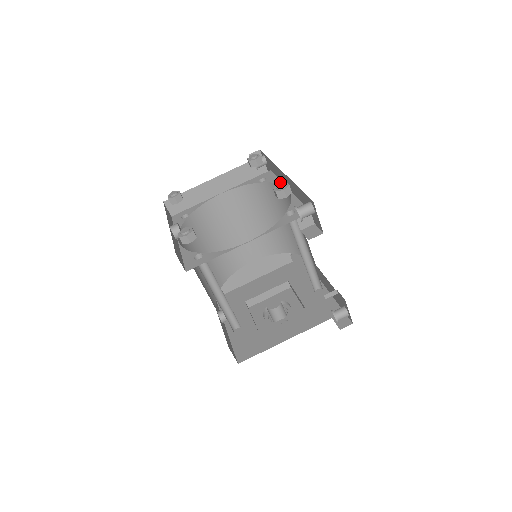
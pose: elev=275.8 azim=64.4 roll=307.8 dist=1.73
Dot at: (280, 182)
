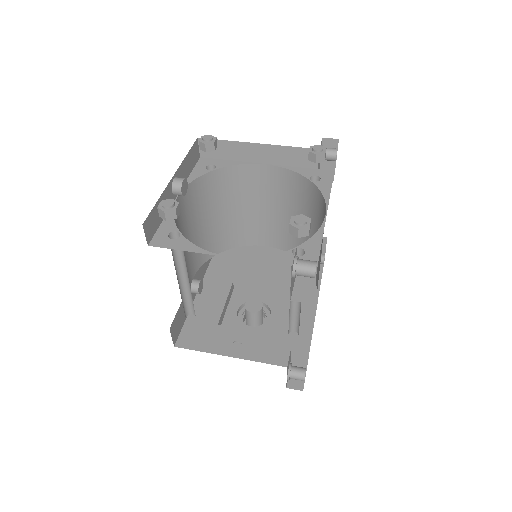
Dot at: (327, 197)
